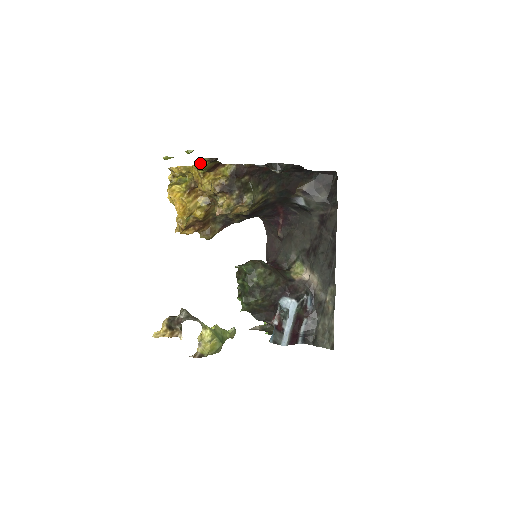
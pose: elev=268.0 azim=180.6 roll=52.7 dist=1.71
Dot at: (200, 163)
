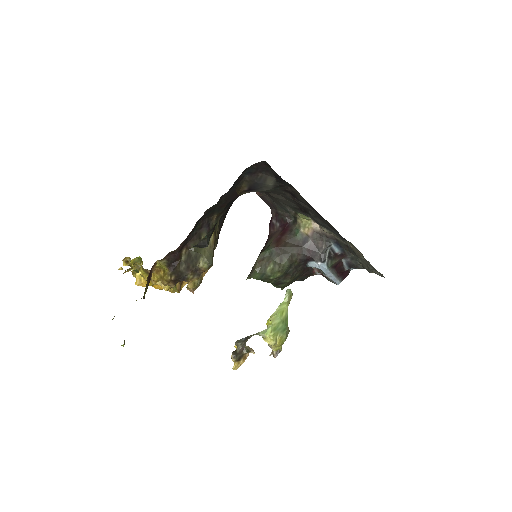
Dot at: occluded
